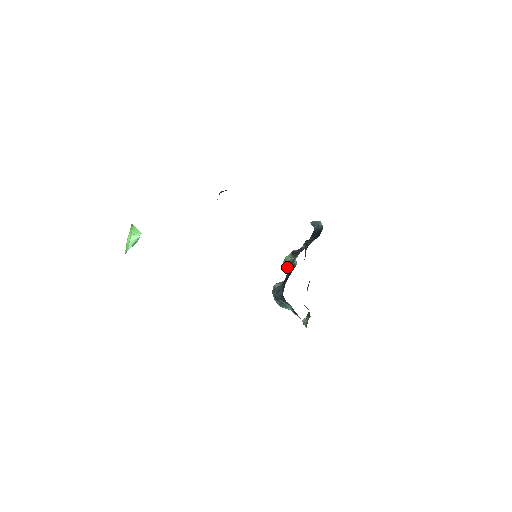
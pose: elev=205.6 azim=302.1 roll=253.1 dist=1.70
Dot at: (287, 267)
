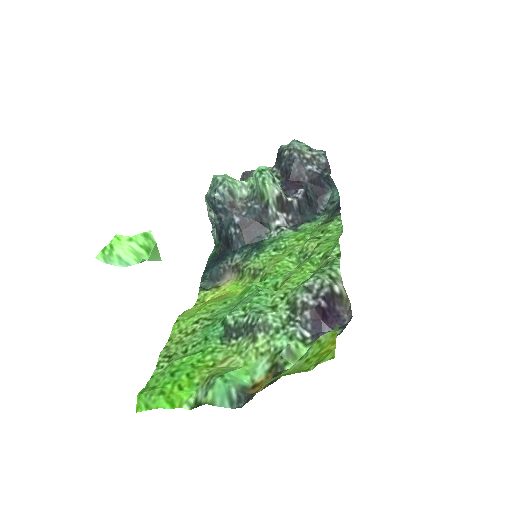
Dot at: (256, 183)
